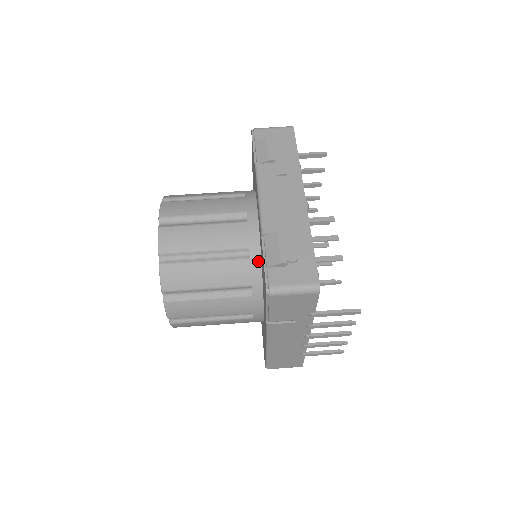
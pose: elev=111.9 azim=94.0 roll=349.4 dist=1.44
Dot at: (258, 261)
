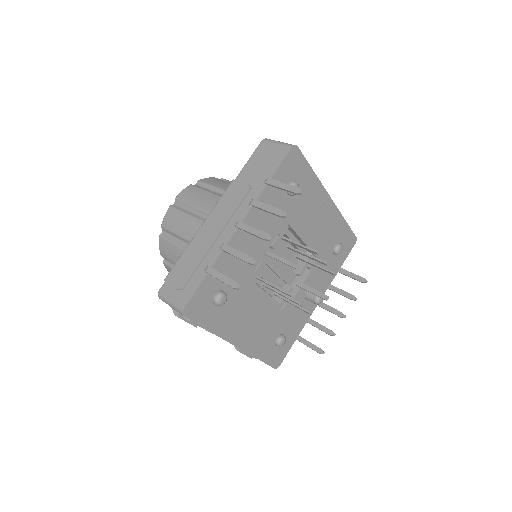
Dot at: occluded
